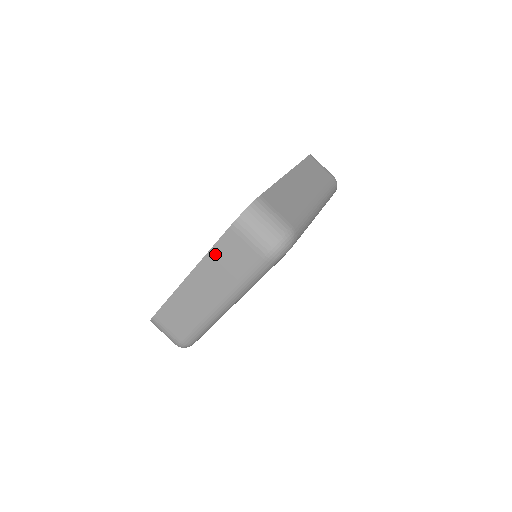
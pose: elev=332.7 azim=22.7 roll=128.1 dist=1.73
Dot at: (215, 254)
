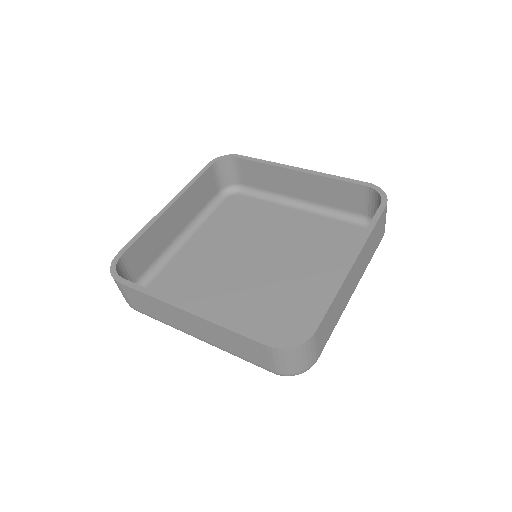
Dot at: (231, 334)
